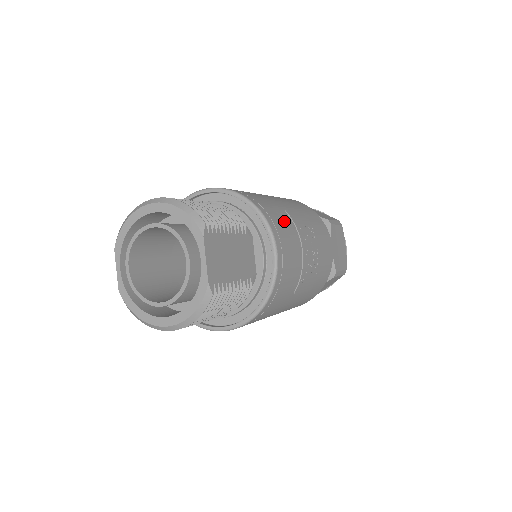
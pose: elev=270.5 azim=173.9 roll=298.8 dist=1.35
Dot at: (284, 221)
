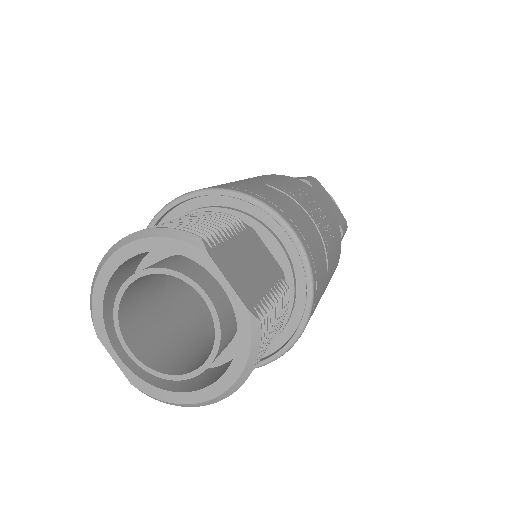
Dot at: (275, 195)
